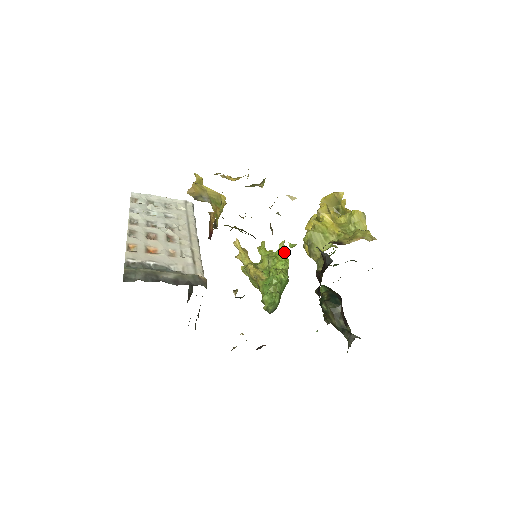
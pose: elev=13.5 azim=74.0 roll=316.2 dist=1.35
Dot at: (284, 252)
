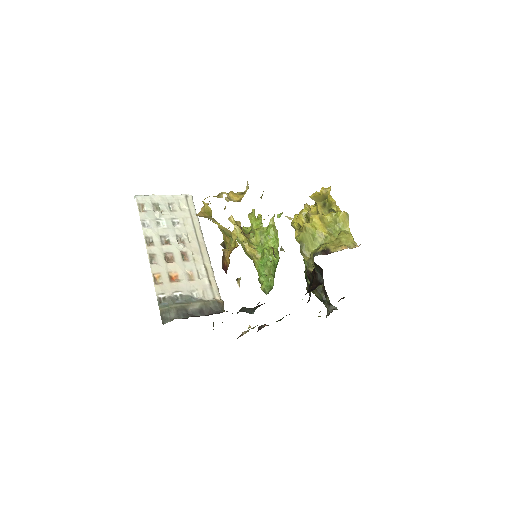
Dot at: (274, 229)
